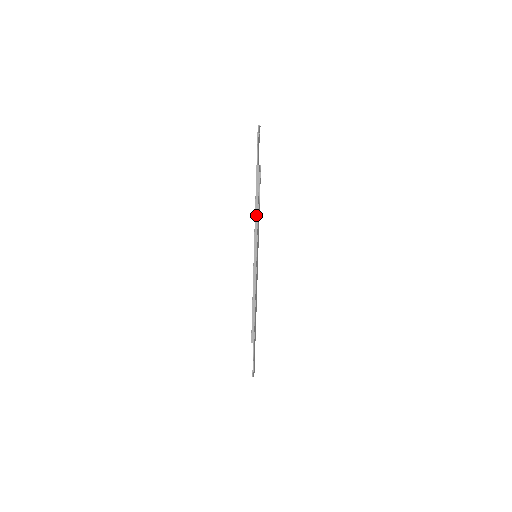
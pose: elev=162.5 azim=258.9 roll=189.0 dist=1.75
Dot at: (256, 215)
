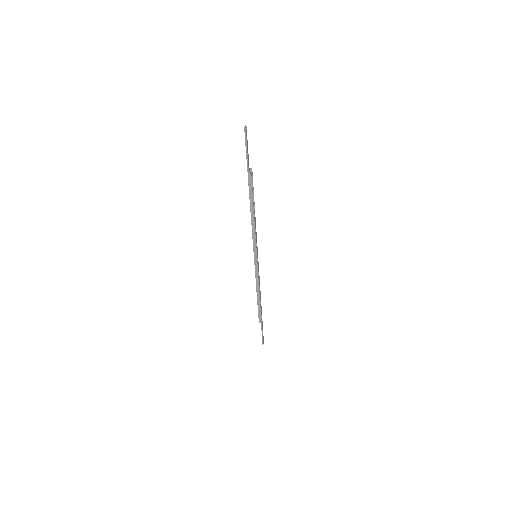
Dot at: (253, 223)
